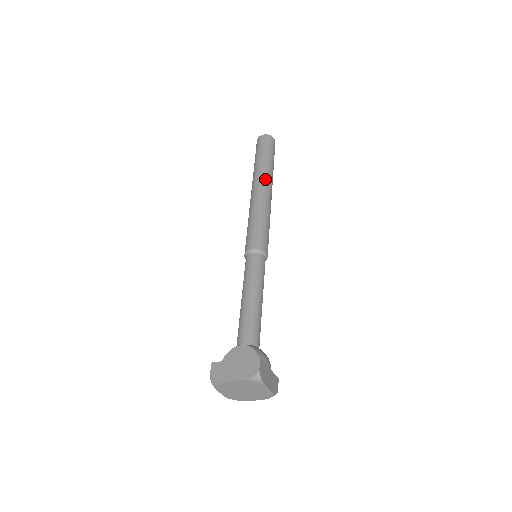
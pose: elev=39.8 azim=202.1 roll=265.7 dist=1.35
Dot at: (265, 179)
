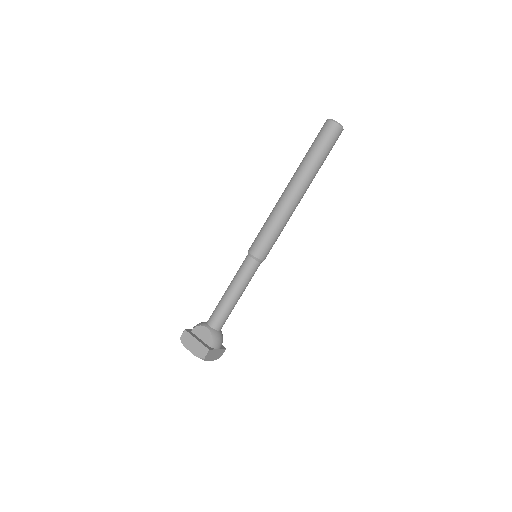
Dot at: (302, 184)
